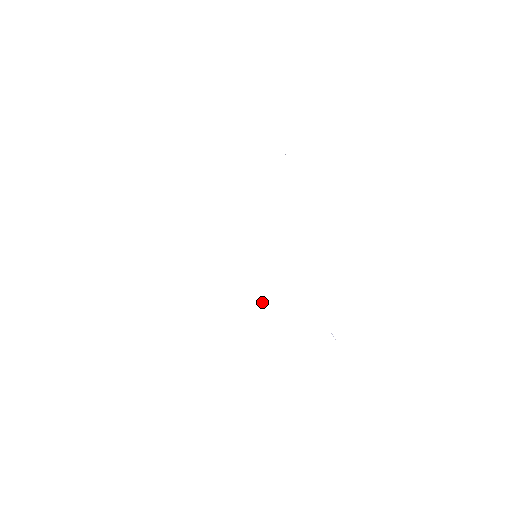
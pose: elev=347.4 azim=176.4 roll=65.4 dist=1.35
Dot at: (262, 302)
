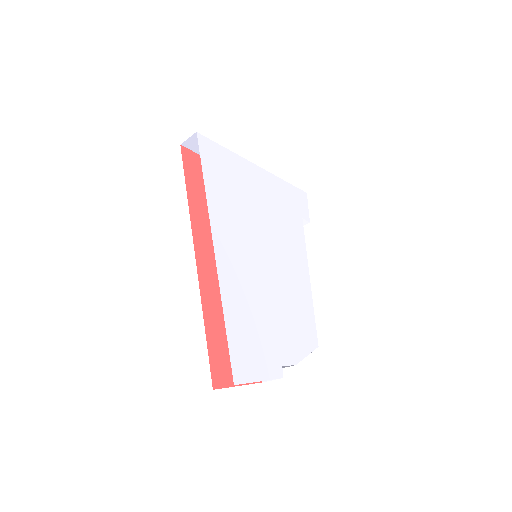
Dot at: (251, 283)
